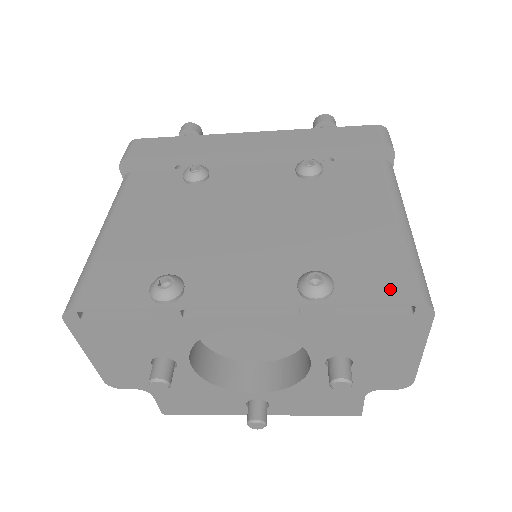
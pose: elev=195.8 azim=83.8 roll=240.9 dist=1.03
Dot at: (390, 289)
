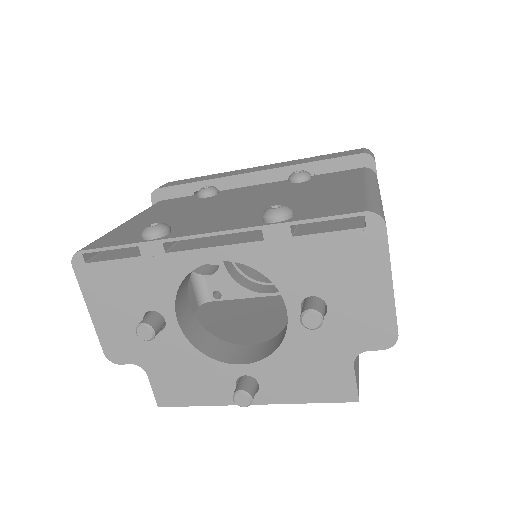
Dot at: (343, 209)
